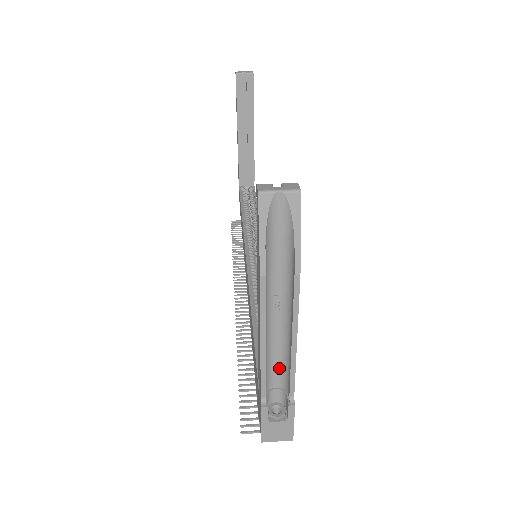
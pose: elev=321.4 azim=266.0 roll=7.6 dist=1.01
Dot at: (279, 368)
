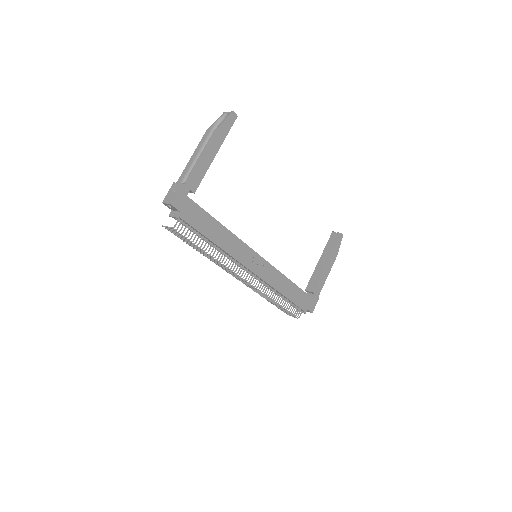
Dot at: occluded
